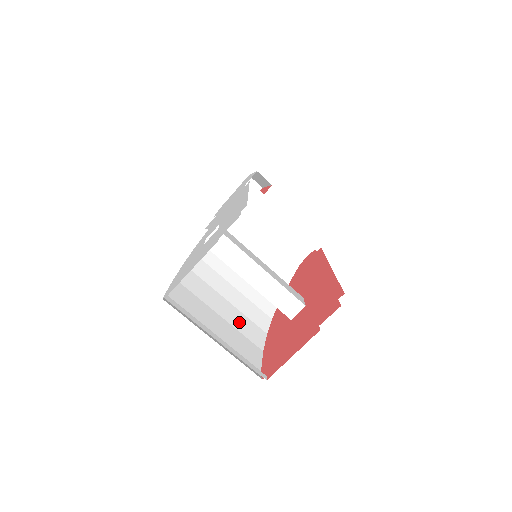
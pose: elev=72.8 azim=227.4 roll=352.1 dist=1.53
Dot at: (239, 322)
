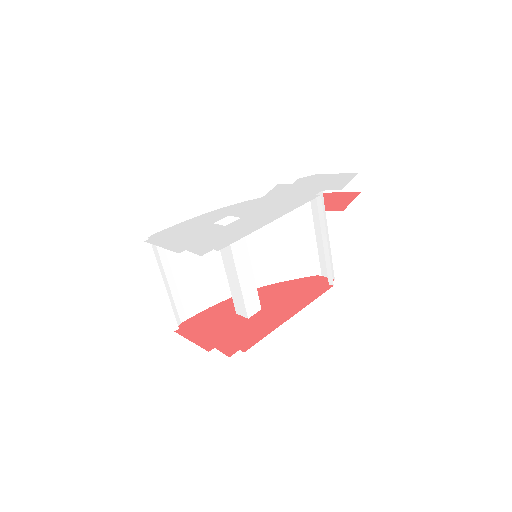
Dot at: (212, 278)
